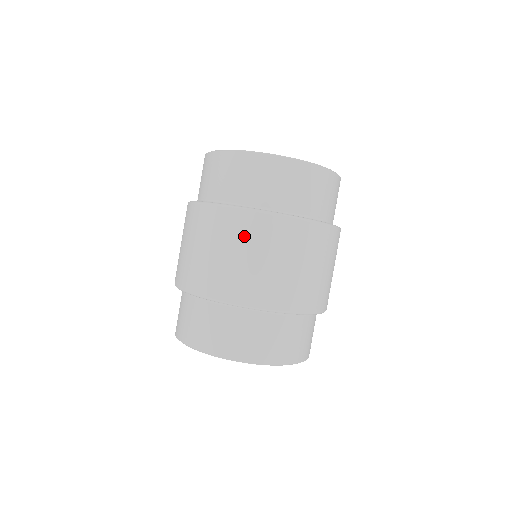
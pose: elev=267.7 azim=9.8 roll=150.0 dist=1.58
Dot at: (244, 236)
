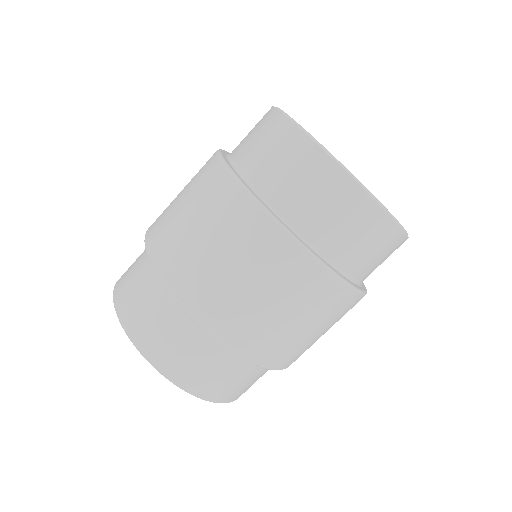
Dot at: (278, 275)
